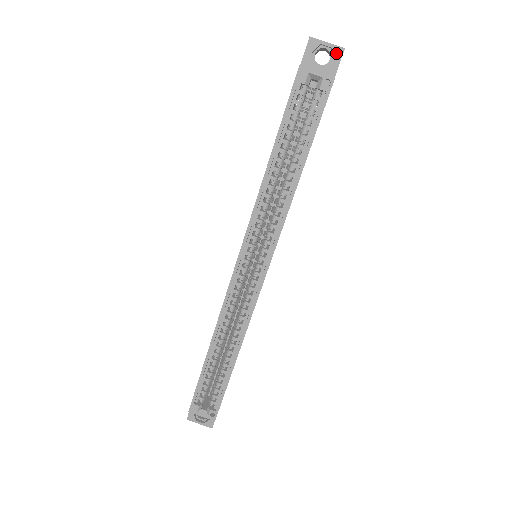
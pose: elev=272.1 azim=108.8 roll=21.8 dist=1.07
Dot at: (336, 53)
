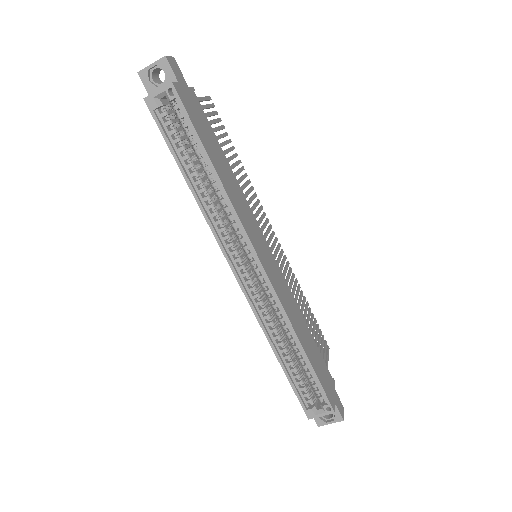
Dot at: (163, 65)
